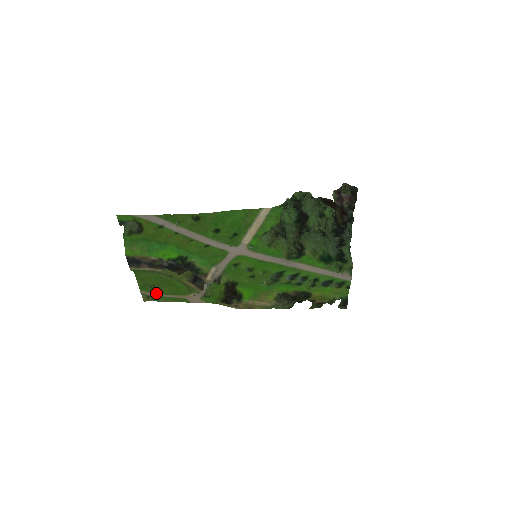
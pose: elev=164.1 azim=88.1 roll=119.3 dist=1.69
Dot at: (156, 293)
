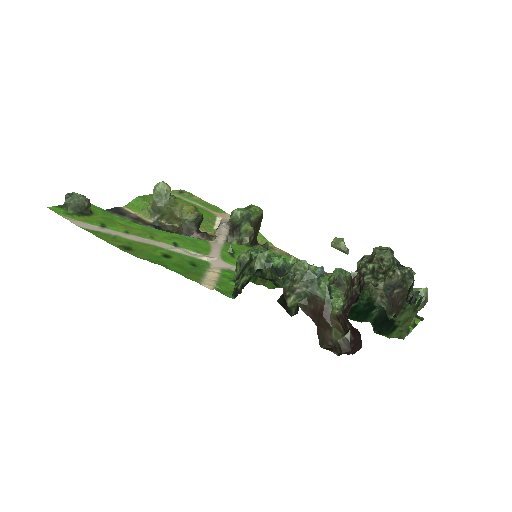
Dot at: (182, 199)
